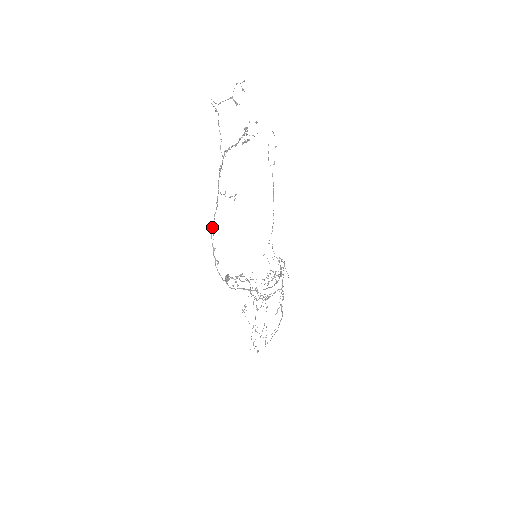
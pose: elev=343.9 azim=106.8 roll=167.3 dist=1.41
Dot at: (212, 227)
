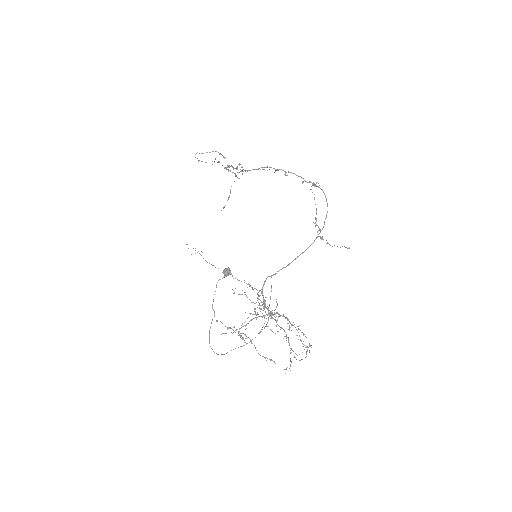
Dot at: occluded
